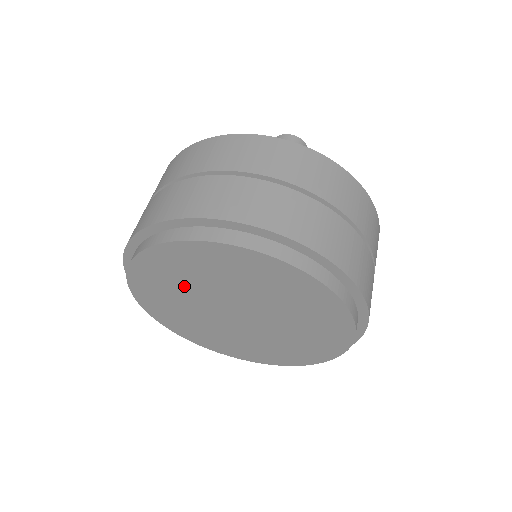
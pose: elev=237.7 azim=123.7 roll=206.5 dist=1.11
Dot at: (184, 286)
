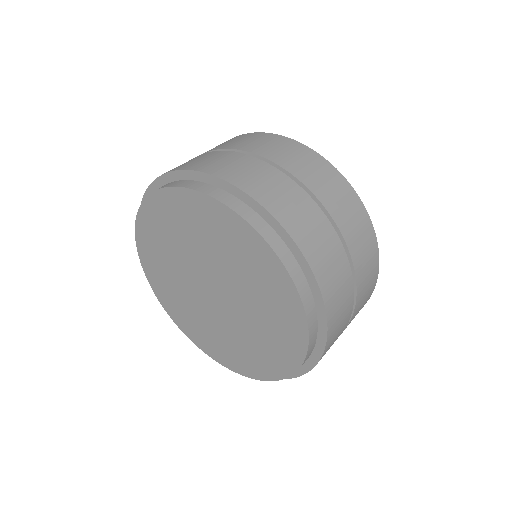
Dot at: (182, 240)
